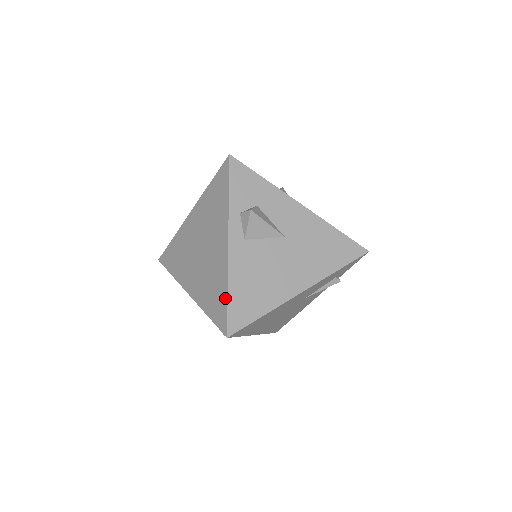
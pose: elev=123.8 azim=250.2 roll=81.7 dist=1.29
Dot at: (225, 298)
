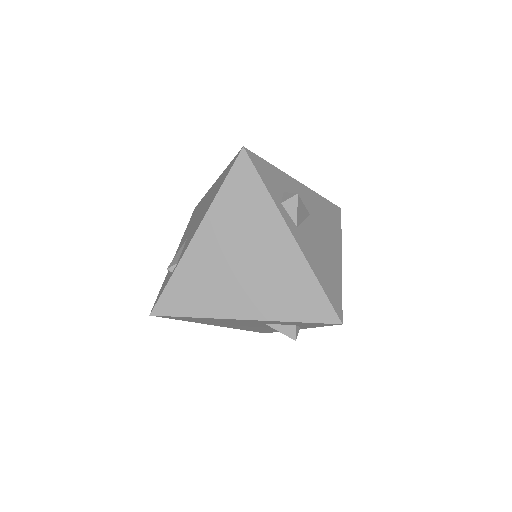
Dot at: (318, 289)
